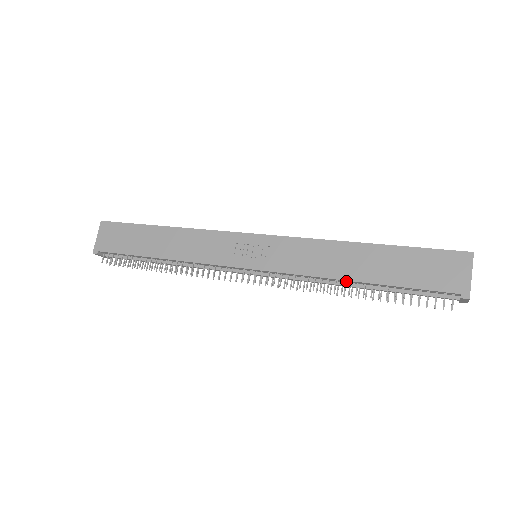
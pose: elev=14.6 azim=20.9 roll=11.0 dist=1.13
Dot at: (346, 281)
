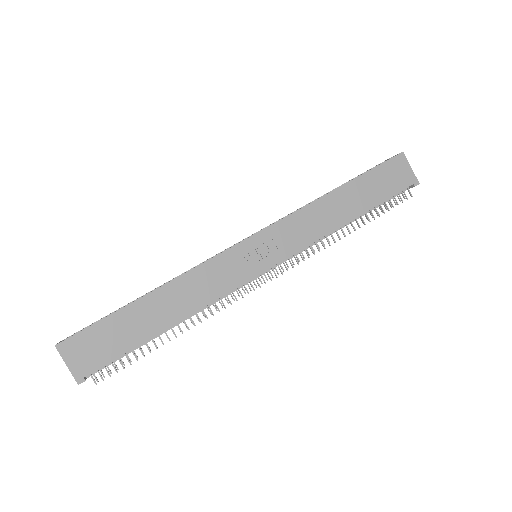
Dot at: (343, 225)
